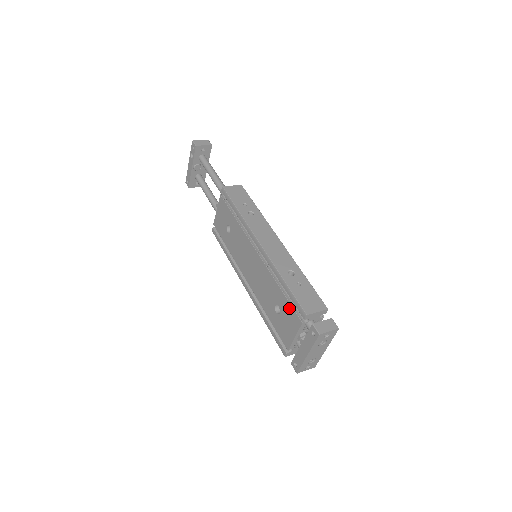
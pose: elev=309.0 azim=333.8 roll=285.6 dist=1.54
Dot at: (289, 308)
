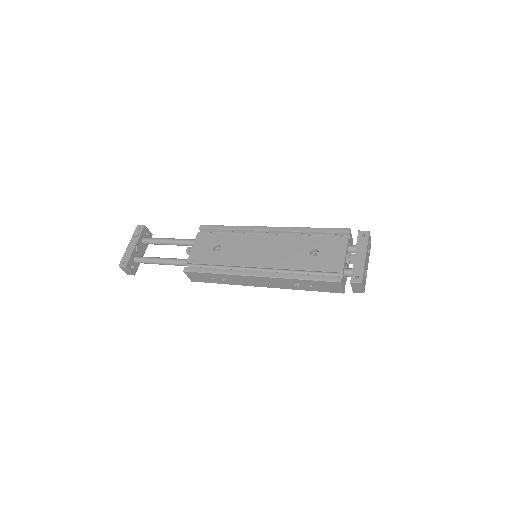
Dot at: (328, 239)
